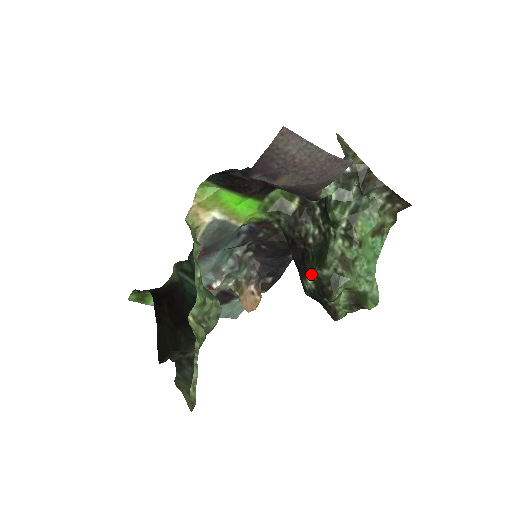
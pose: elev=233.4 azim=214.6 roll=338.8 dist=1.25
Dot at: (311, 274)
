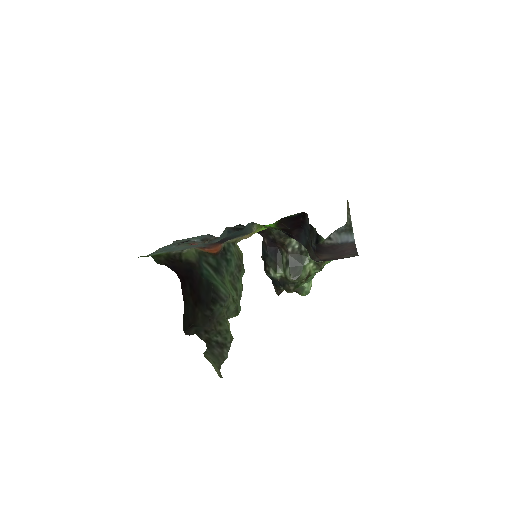
Dot at: (282, 272)
